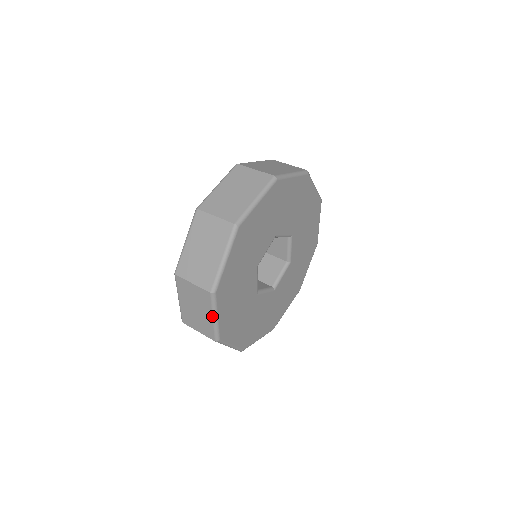
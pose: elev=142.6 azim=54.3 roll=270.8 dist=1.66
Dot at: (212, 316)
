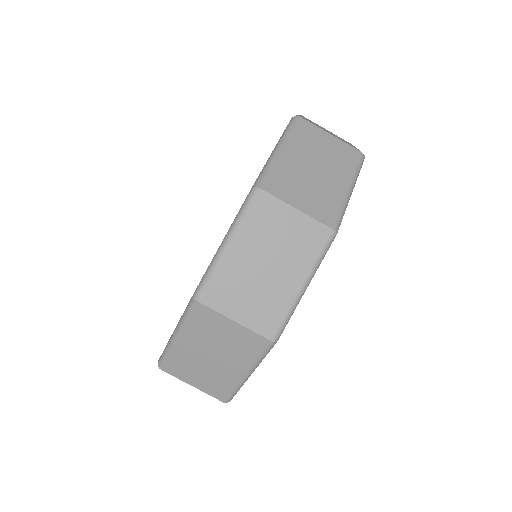
Dot at: occluded
